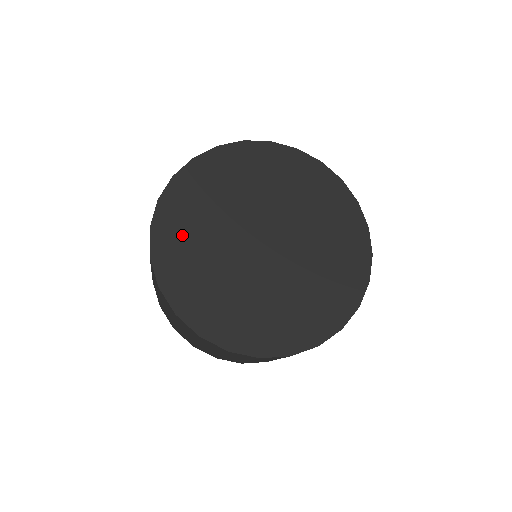
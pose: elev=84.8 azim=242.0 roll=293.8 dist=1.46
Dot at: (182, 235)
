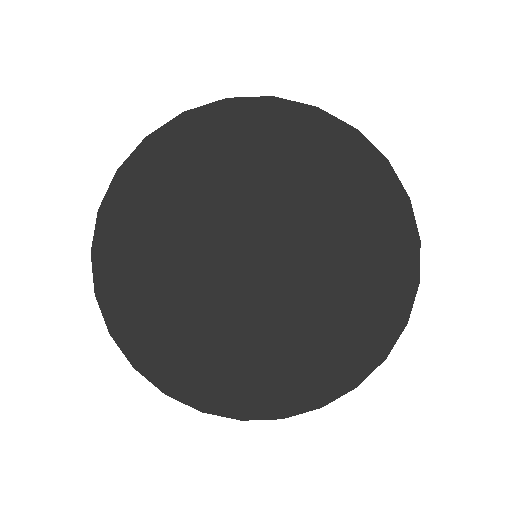
Dot at: (151, 321)
